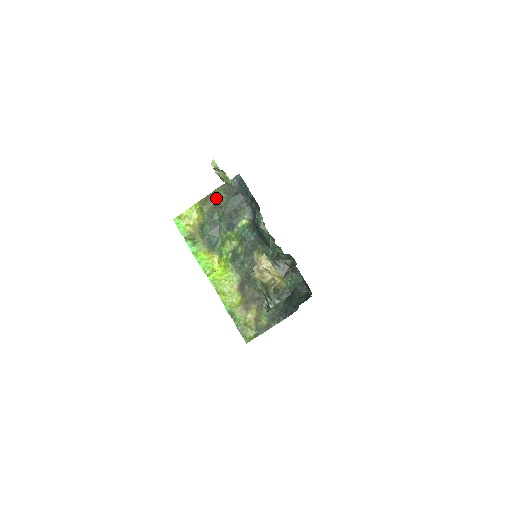
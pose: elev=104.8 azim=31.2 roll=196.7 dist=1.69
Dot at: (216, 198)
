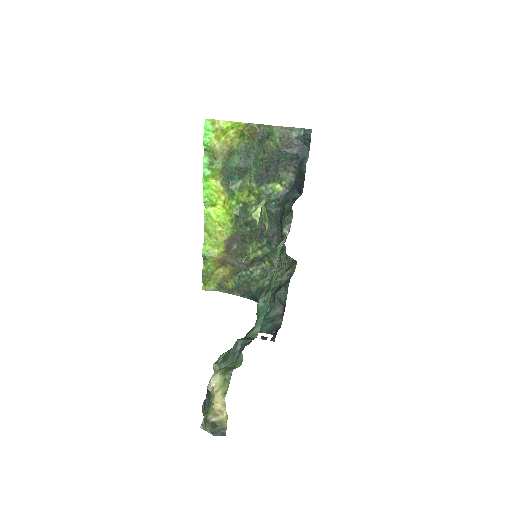
Dot at: (267, 136)
